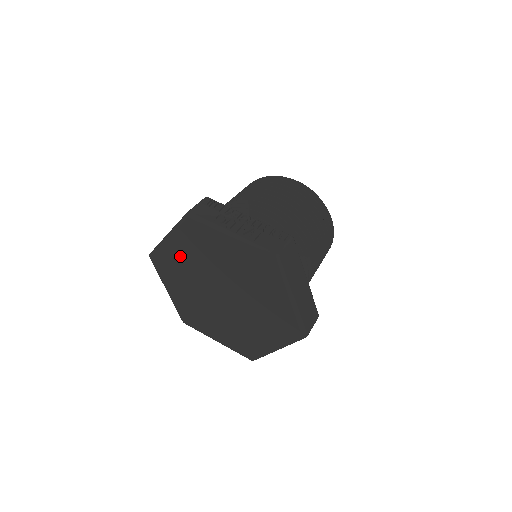
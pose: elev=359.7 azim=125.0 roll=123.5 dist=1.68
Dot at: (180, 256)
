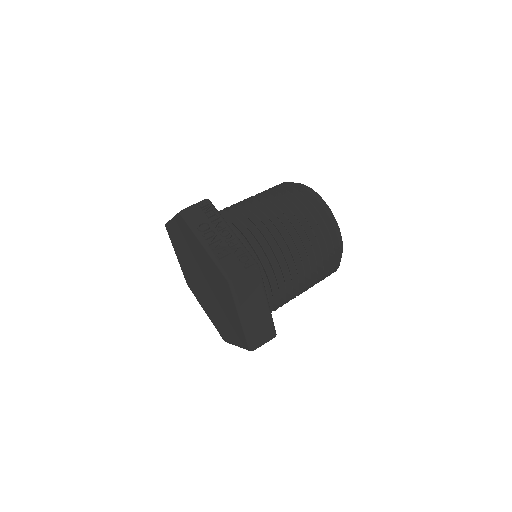
Dot at: (180, 238)
